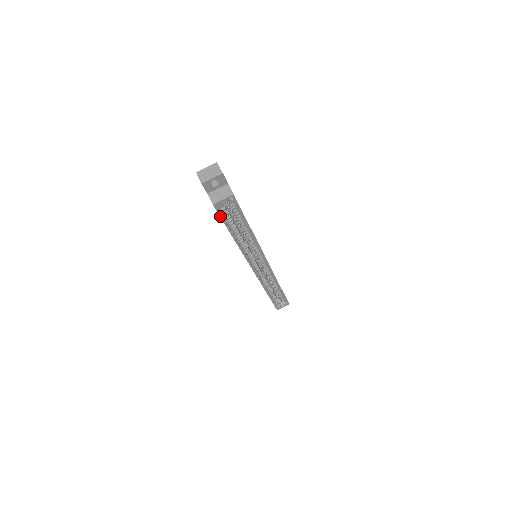
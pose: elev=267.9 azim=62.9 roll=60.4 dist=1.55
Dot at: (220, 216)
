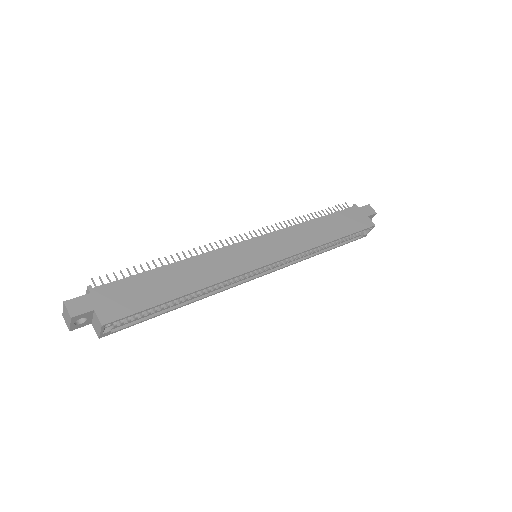
Dot at: occluded
